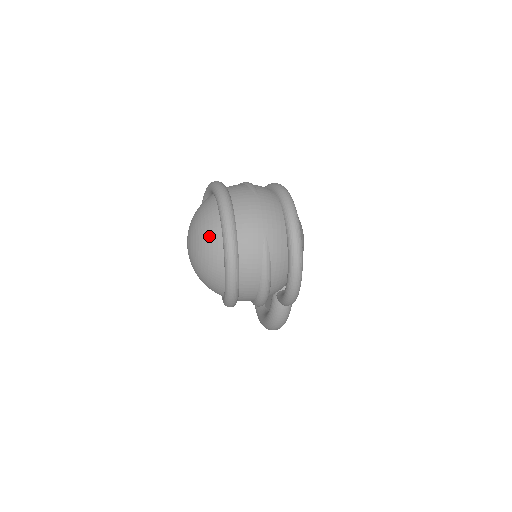
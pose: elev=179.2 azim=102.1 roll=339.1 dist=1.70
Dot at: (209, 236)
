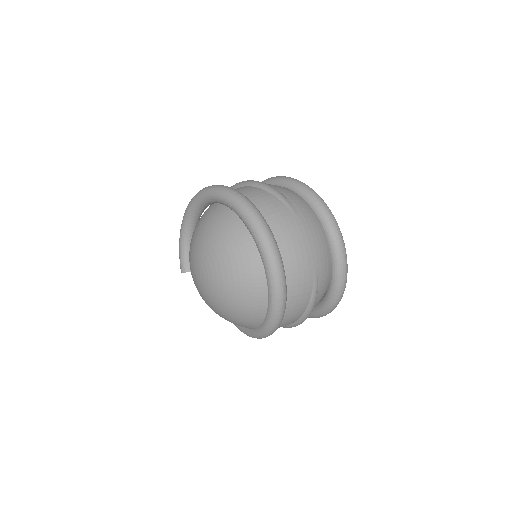
Dot at: (246, 278)
